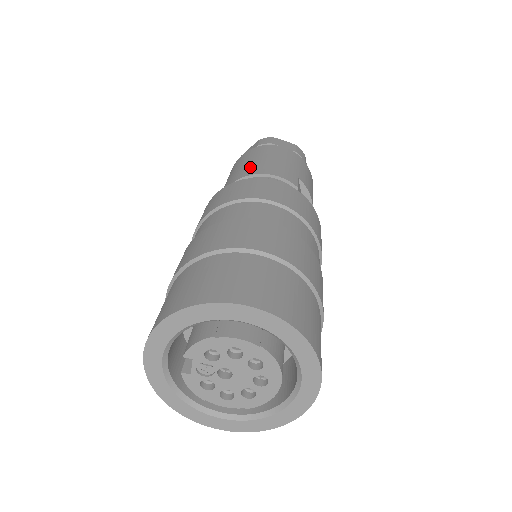
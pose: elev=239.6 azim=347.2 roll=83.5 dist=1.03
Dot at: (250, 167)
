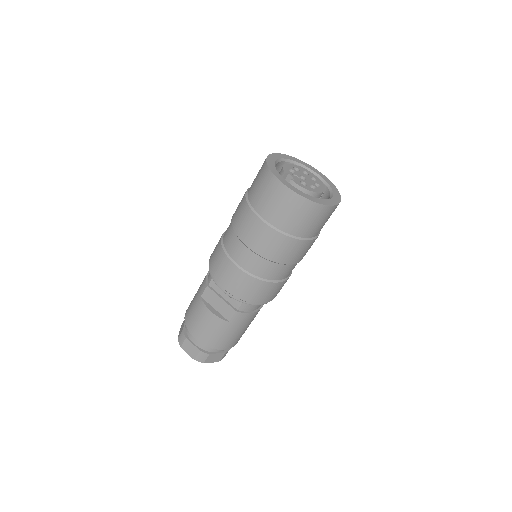
Dot at: occluded
